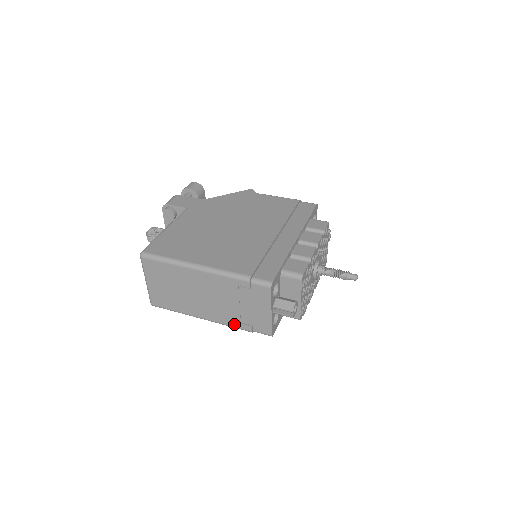
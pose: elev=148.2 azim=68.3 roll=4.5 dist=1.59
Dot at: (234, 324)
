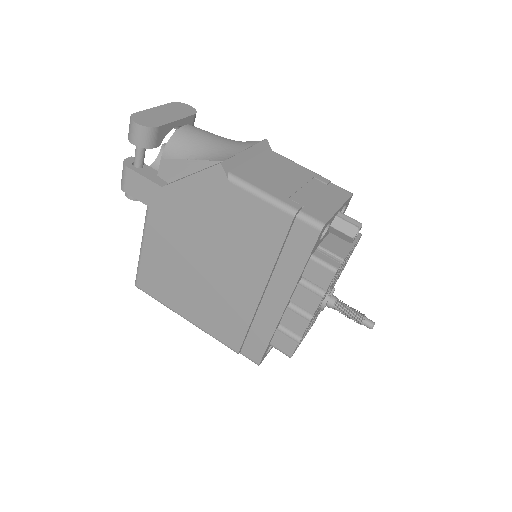
Dot at: occluded
